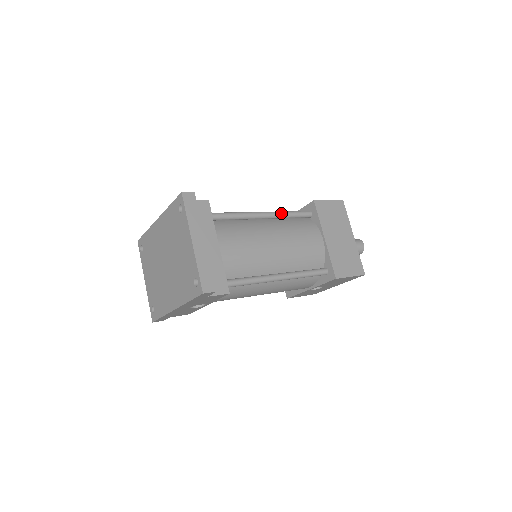
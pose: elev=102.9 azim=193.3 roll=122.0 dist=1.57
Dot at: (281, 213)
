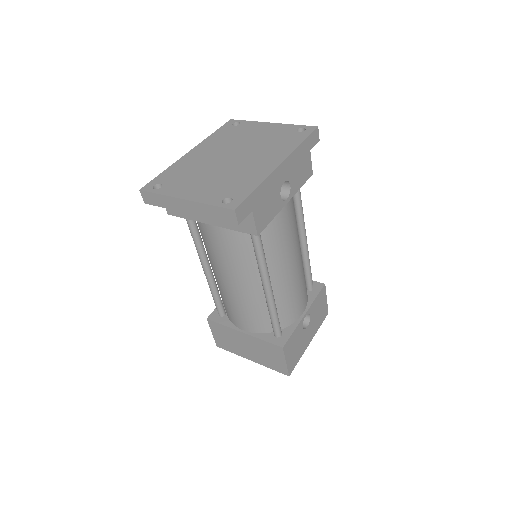
Dot at: occluded
